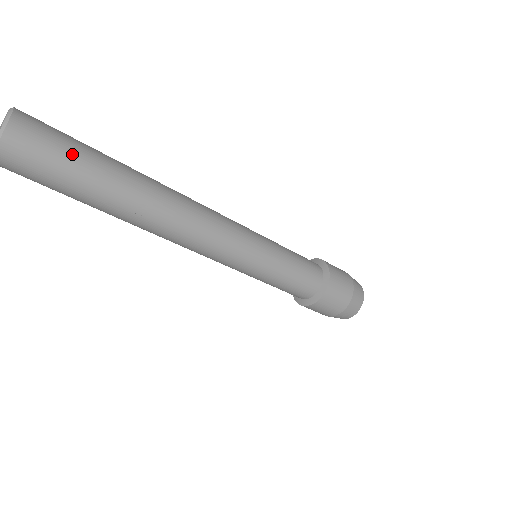
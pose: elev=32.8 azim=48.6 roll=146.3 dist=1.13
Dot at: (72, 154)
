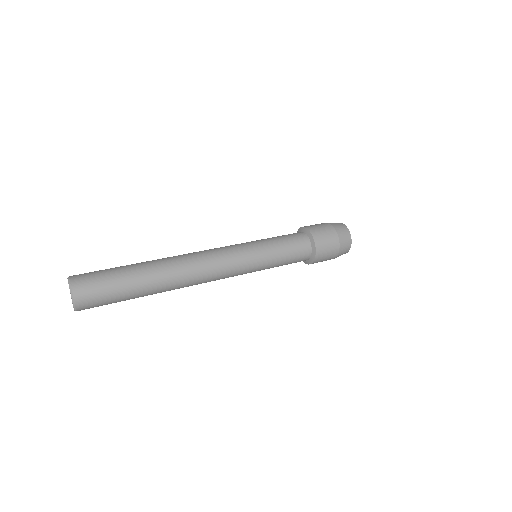
Dot at: occluded
